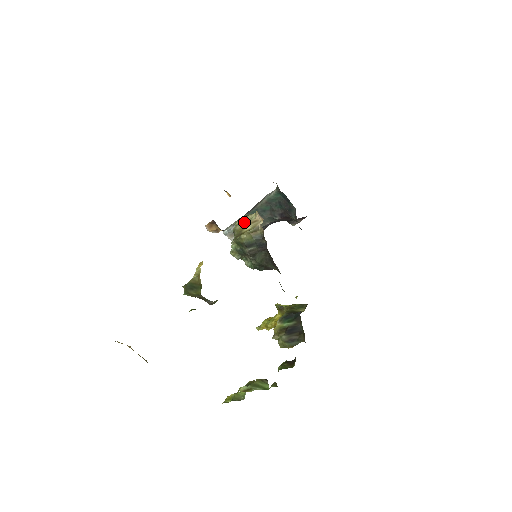
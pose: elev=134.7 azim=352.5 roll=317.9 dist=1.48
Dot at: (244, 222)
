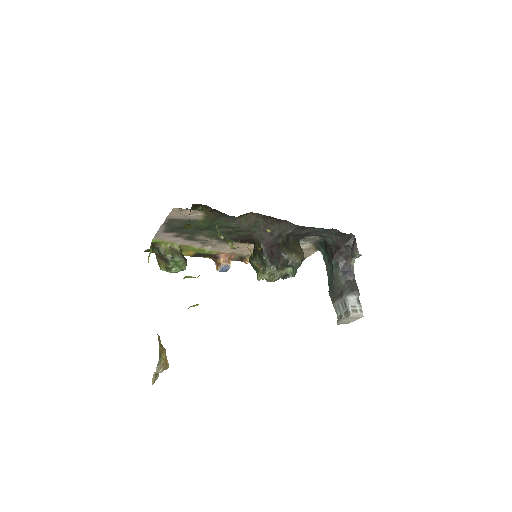
Dot at: occluded
